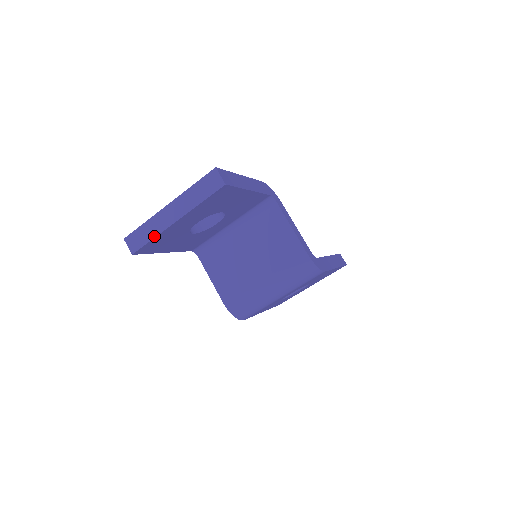
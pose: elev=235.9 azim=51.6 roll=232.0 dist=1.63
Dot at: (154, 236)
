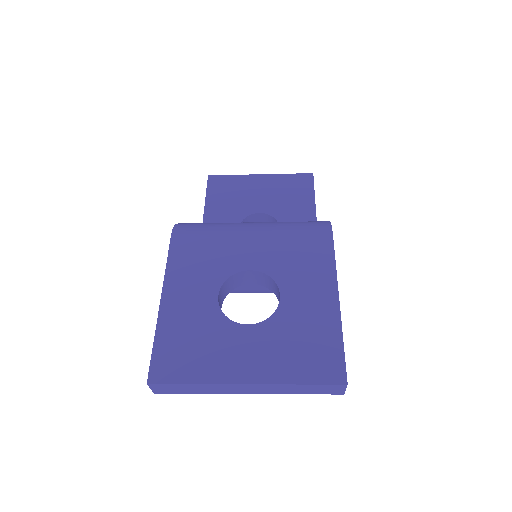
Dot at: (203, 393)
